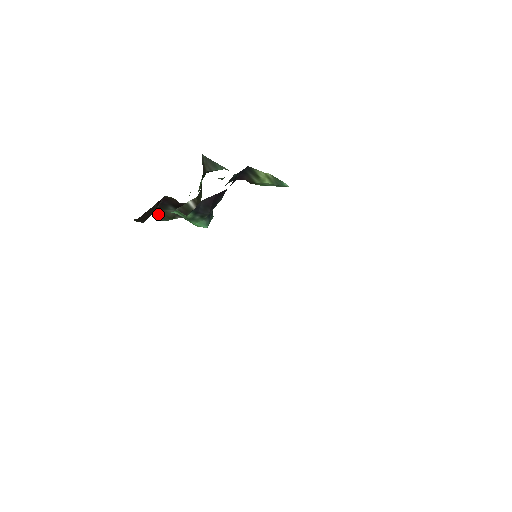
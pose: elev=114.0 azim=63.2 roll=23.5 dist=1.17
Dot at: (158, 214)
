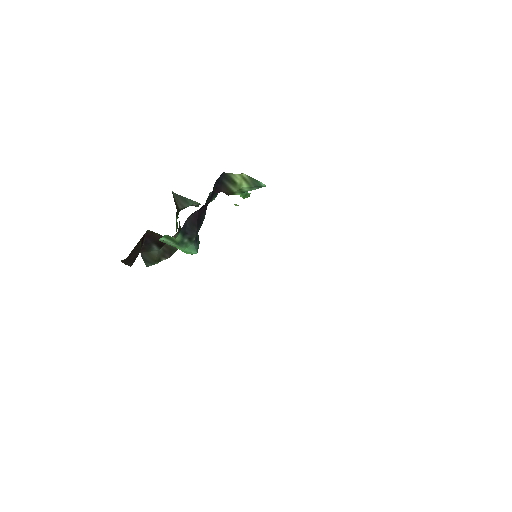
Dot at: (143, 259)
